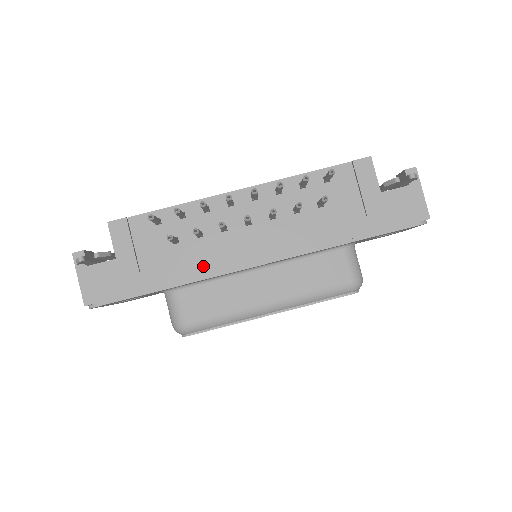
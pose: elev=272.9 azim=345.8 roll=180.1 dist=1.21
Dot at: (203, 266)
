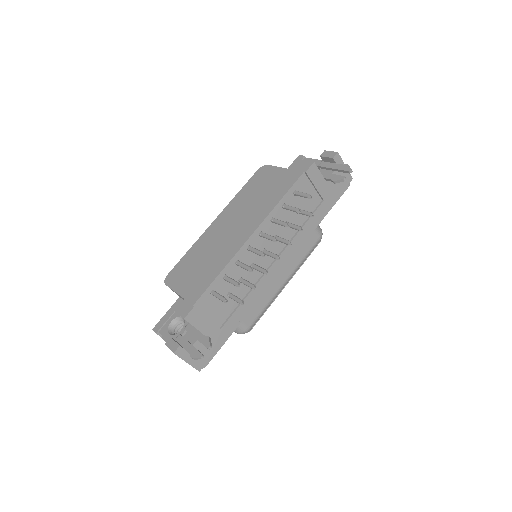
Dot at: (253, 296)
